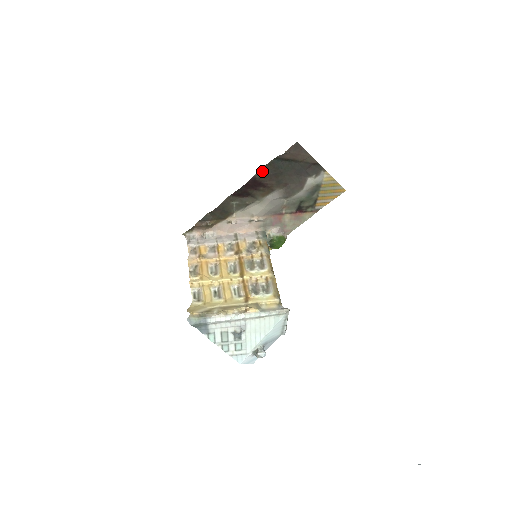
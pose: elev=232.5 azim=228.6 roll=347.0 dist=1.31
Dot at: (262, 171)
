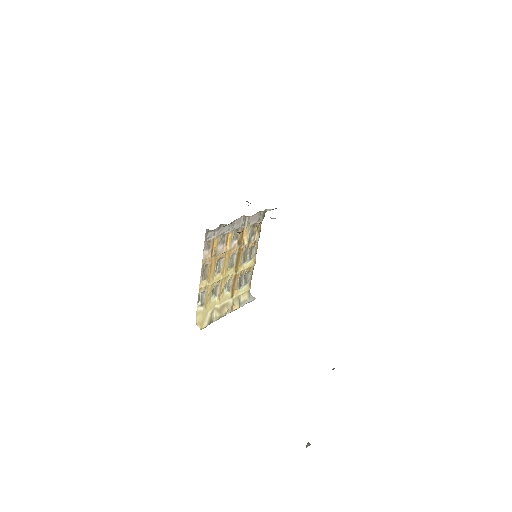
Dot at: occluded
